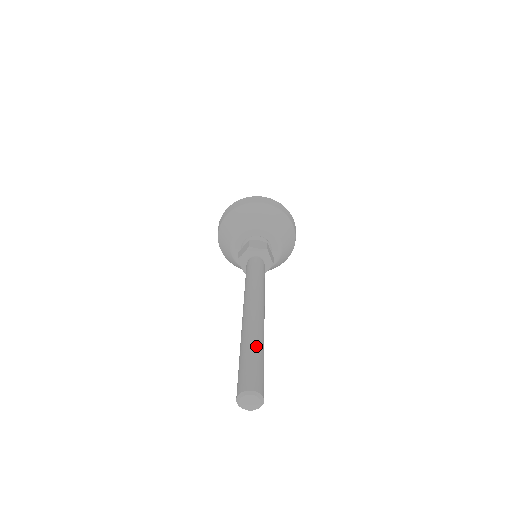
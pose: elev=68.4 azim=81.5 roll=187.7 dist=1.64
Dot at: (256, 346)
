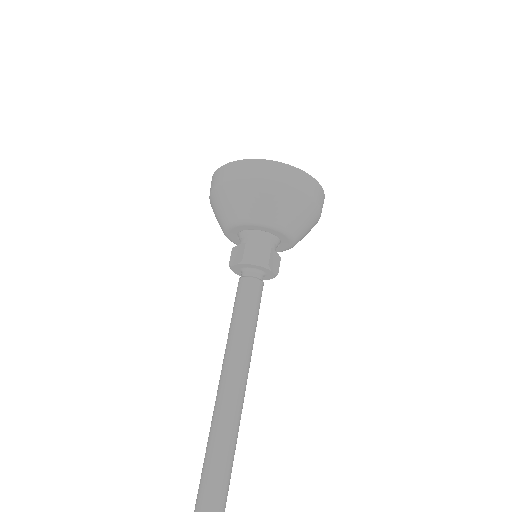
Dot at: (218, 482)
